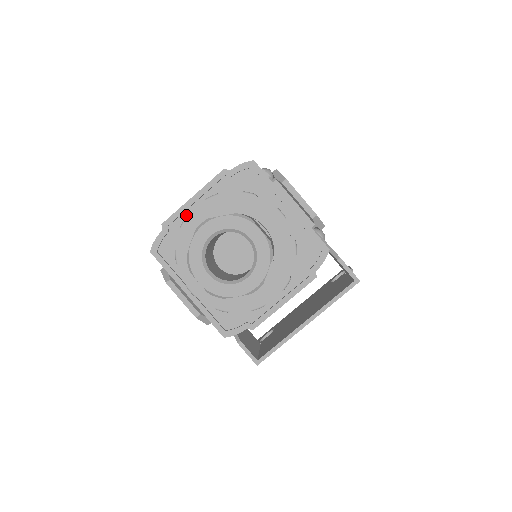
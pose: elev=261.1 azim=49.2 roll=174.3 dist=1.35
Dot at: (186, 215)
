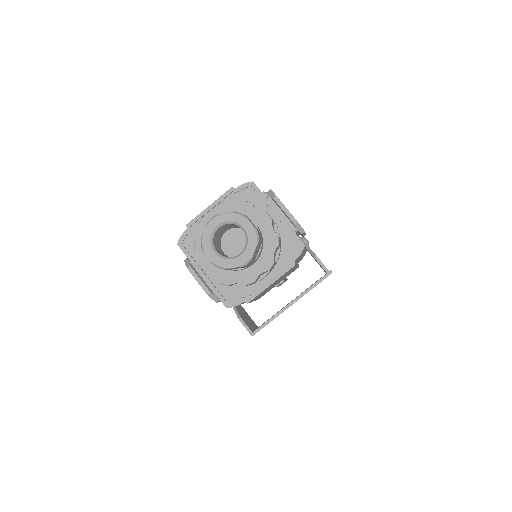
Dot at: occluded
